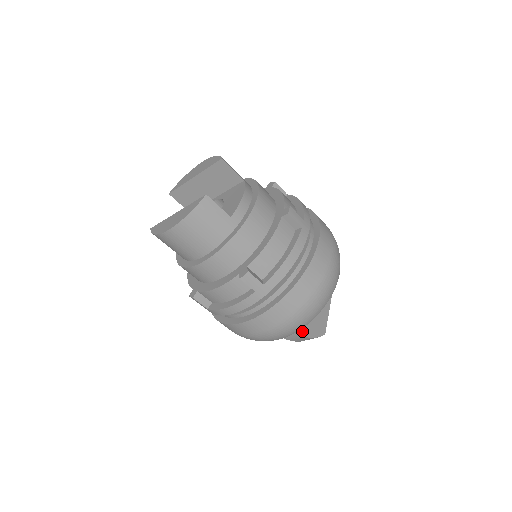
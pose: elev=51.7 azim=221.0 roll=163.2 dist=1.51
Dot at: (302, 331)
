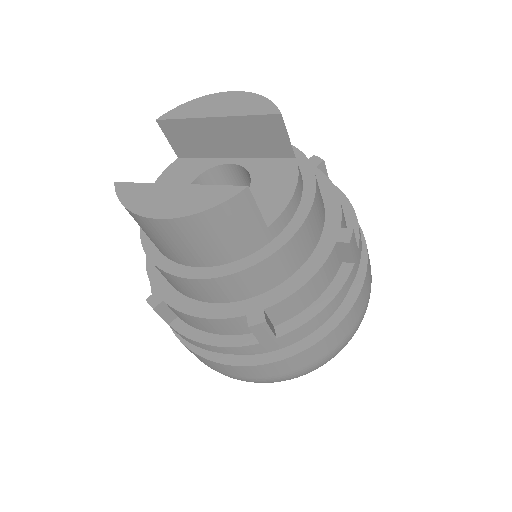
Dot at: occluded
